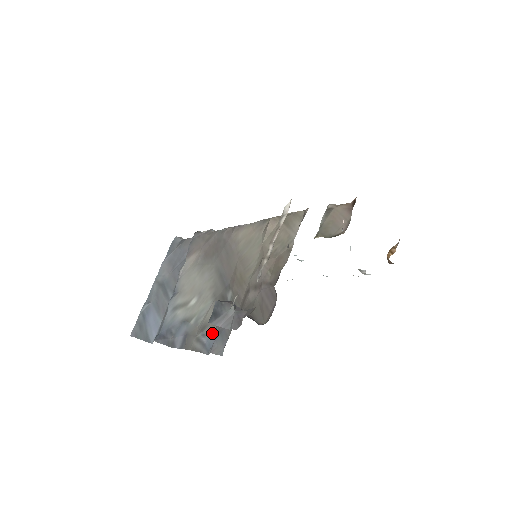
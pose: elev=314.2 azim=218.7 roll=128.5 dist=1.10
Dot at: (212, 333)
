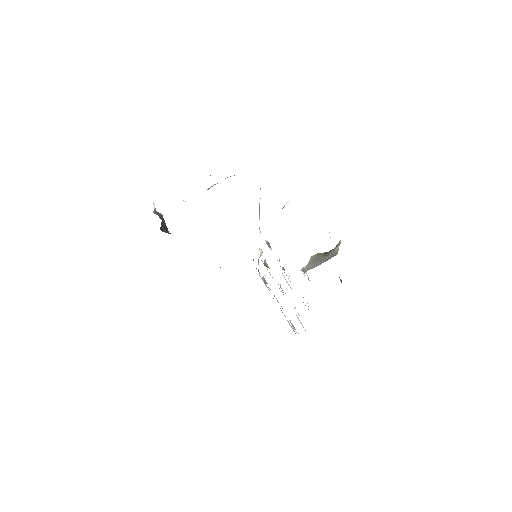
Dot at: occluded
